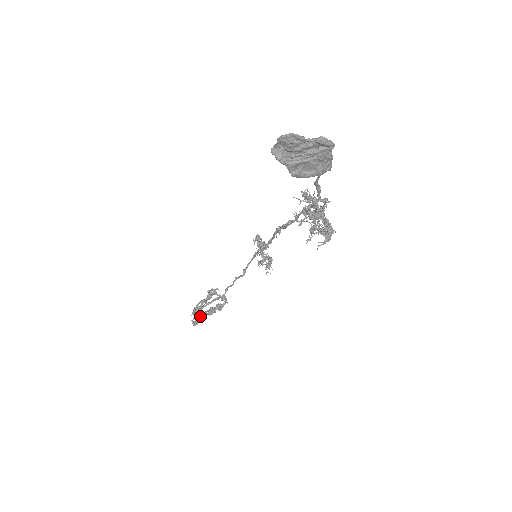
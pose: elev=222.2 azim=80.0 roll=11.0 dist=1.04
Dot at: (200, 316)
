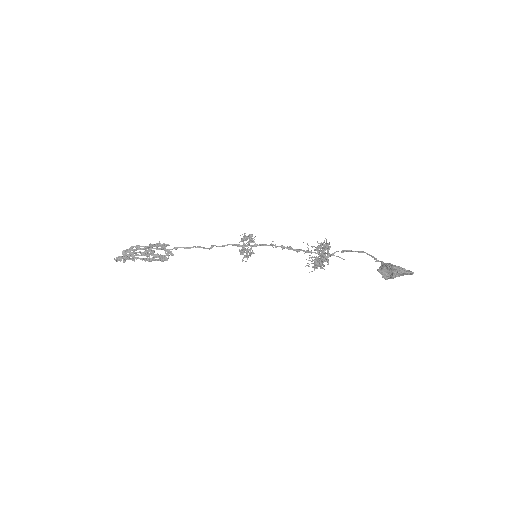
Dot at: (133, 258)
